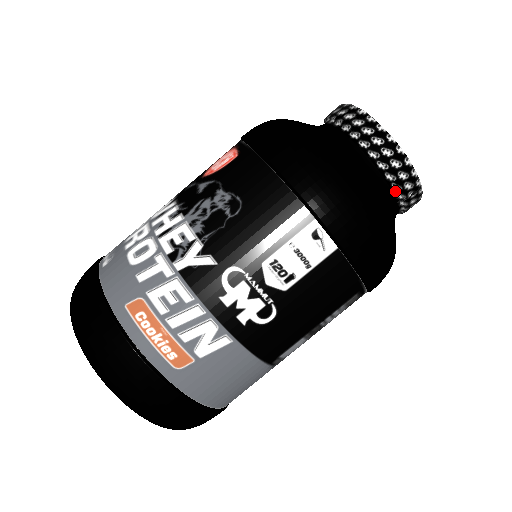
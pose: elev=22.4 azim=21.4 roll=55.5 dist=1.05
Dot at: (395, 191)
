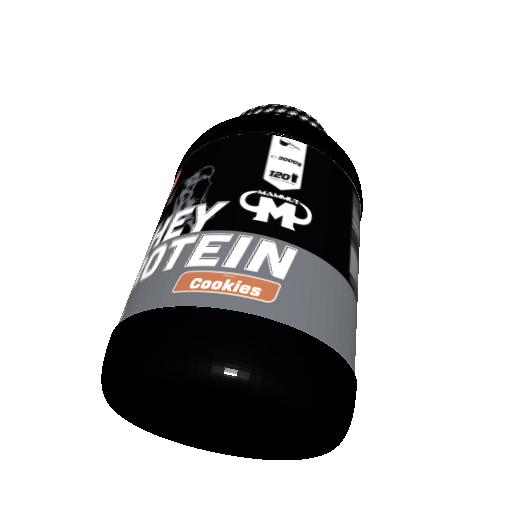
Dot at: occluded
